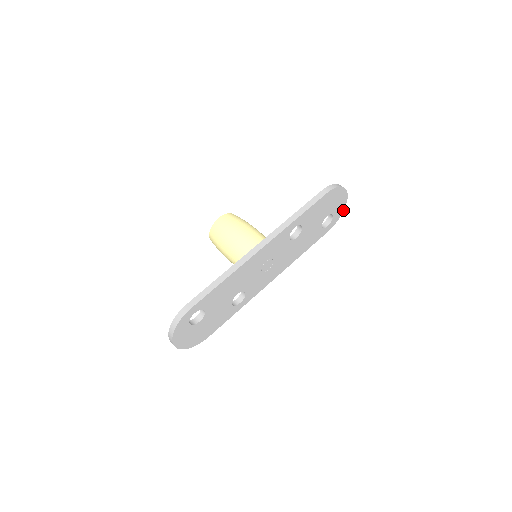
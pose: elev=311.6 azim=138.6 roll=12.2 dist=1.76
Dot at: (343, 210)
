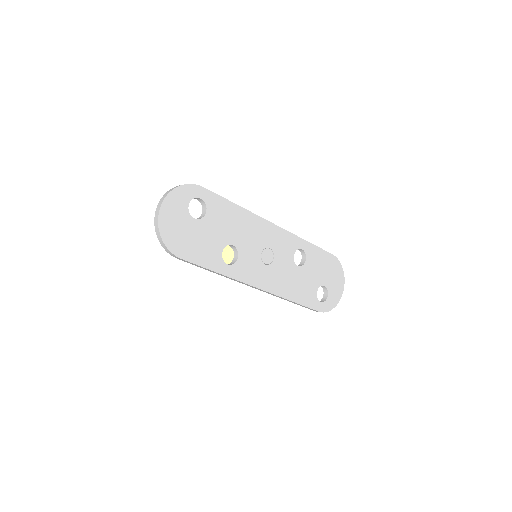
Dot at: (336, 305)
